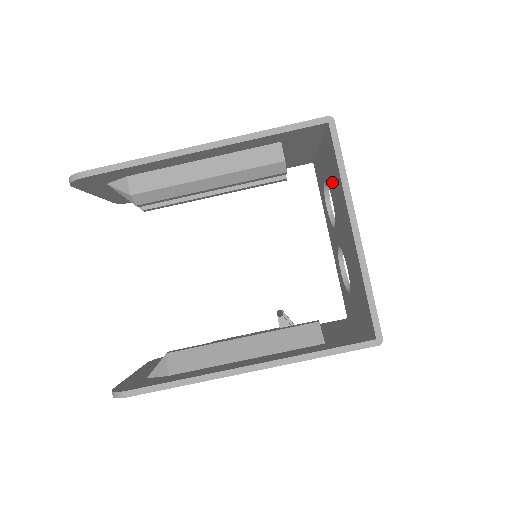
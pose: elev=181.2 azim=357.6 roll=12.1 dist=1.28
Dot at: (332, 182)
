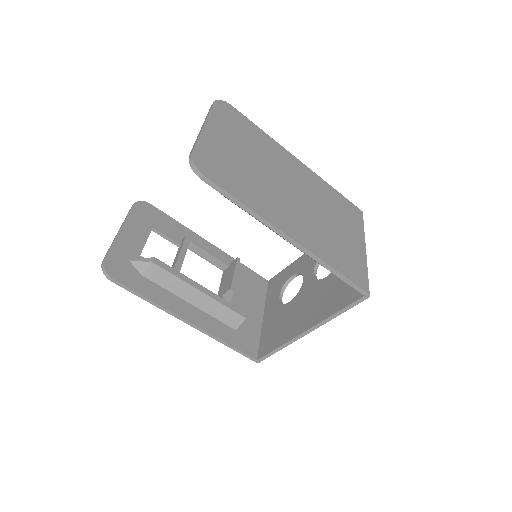
Dot at: (335, 285)
